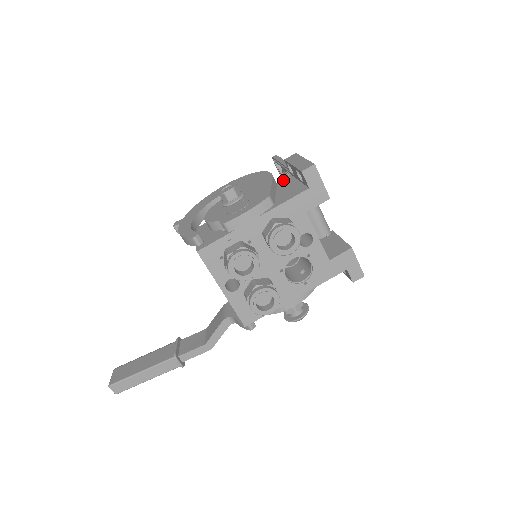
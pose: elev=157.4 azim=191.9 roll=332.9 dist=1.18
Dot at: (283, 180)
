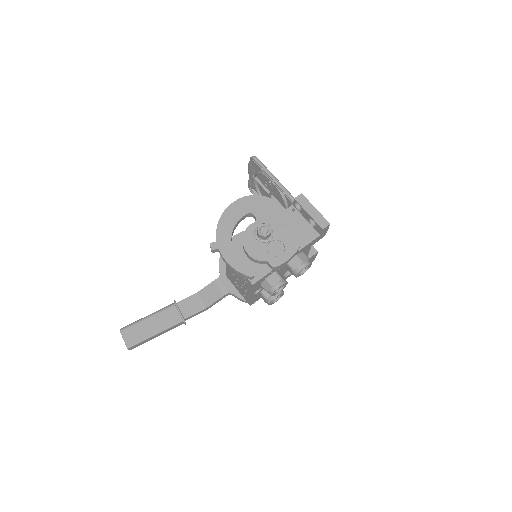
Dot at: (289, 211)
